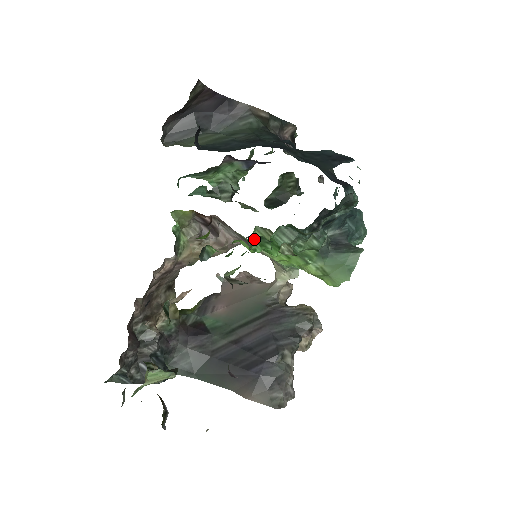
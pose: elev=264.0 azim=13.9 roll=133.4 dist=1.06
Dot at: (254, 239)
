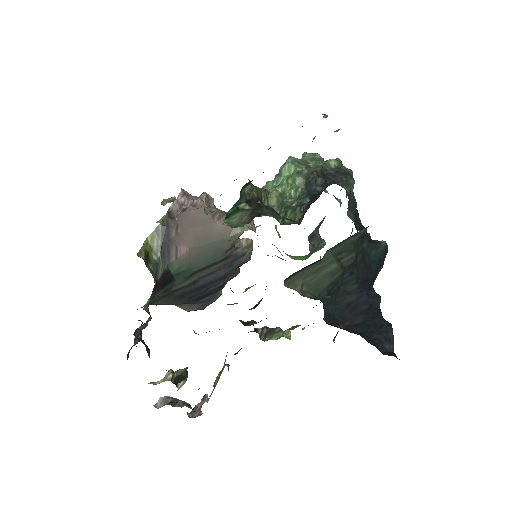
Dot at: occluded
